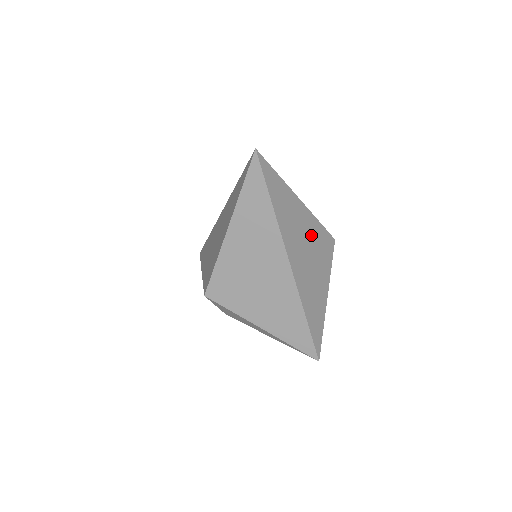
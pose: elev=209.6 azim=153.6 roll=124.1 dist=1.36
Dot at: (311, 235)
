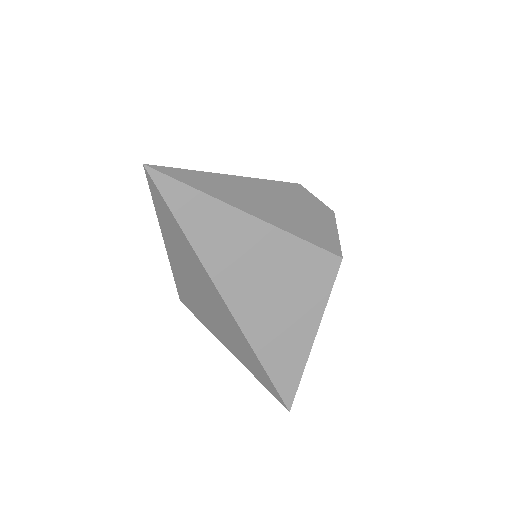
Dot at: (278, 260)
